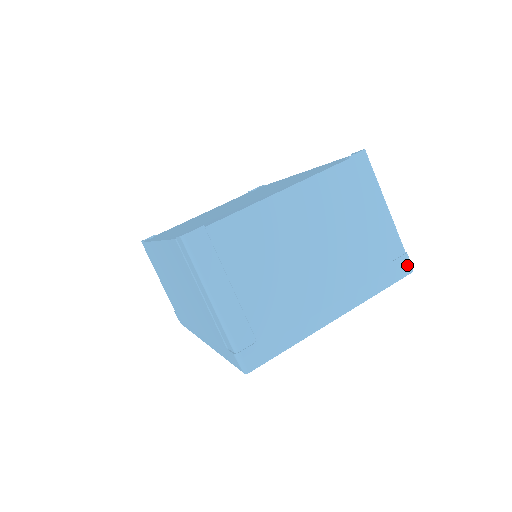
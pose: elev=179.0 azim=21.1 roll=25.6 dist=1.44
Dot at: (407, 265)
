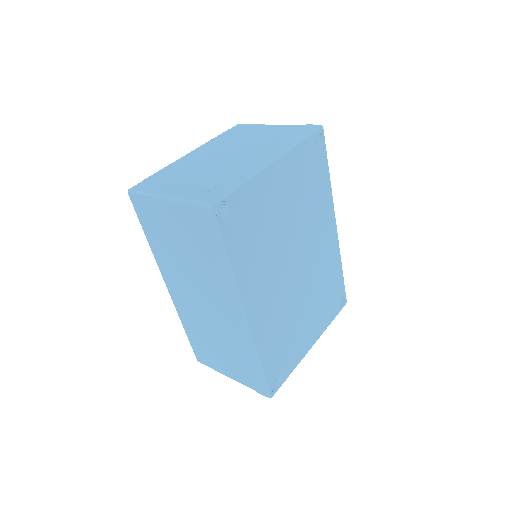
Dot at: (313, 126)
